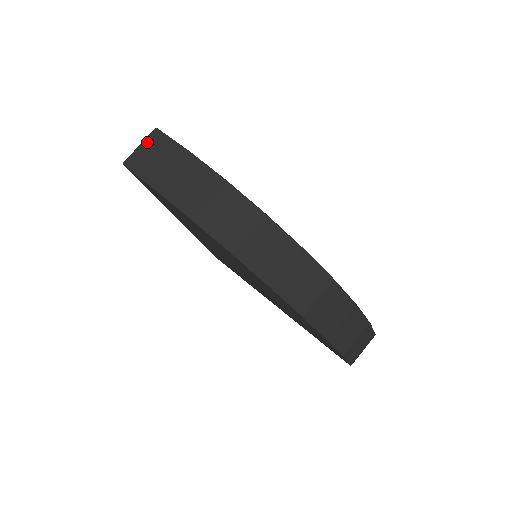
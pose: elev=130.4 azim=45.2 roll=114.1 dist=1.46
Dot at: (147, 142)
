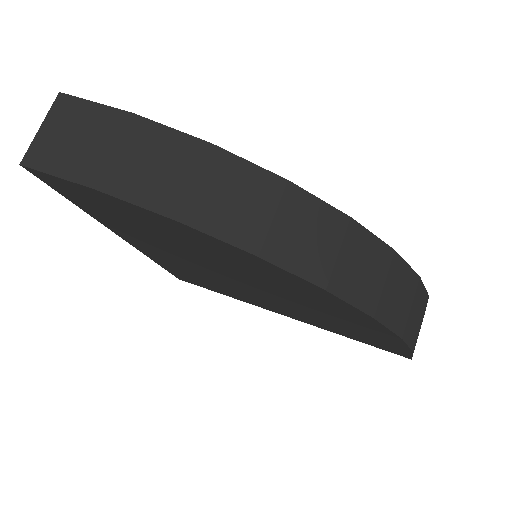
Dot at: (52, 118)
